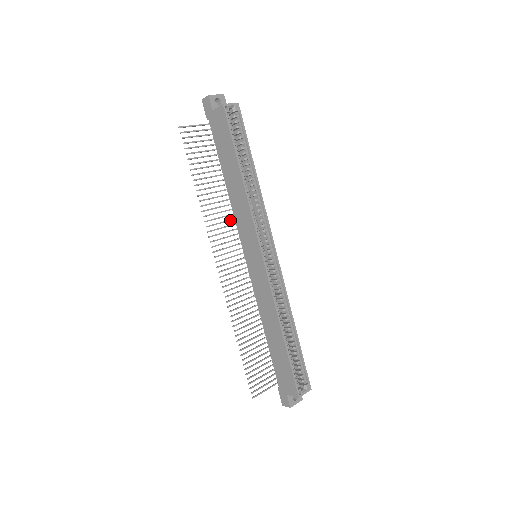
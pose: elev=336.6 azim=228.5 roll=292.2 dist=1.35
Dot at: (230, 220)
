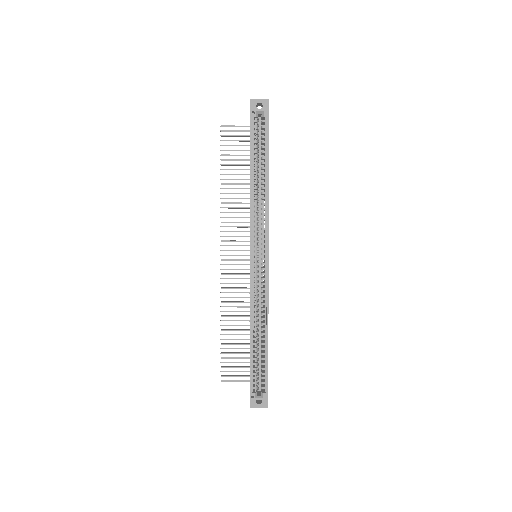
Dot at: (248, 217)
